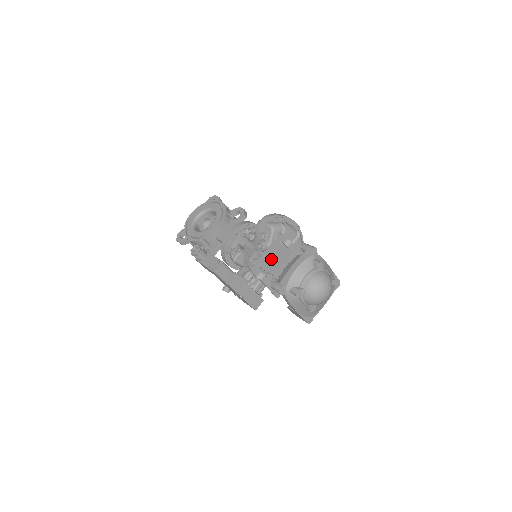
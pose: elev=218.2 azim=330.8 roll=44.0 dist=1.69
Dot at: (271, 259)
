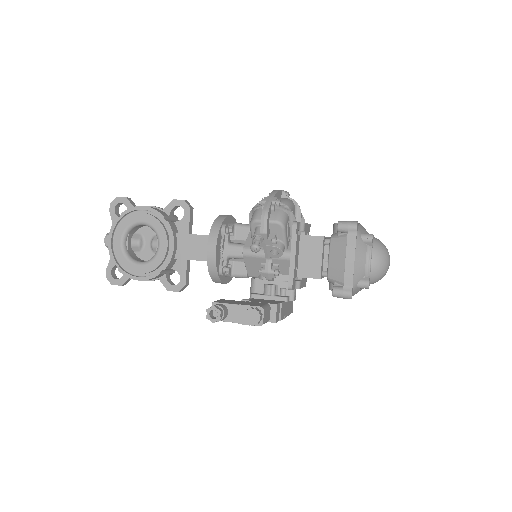
Dot at: (300, 259)
